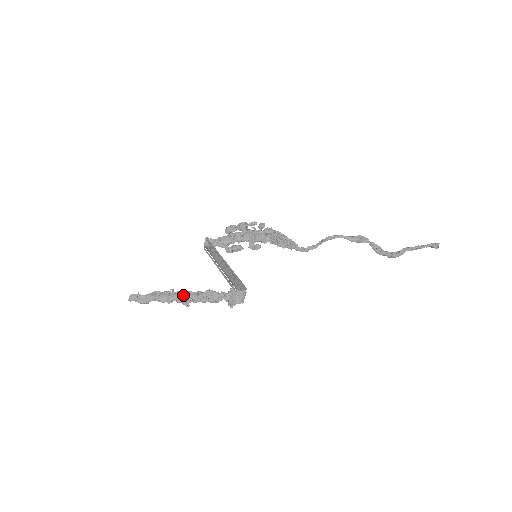
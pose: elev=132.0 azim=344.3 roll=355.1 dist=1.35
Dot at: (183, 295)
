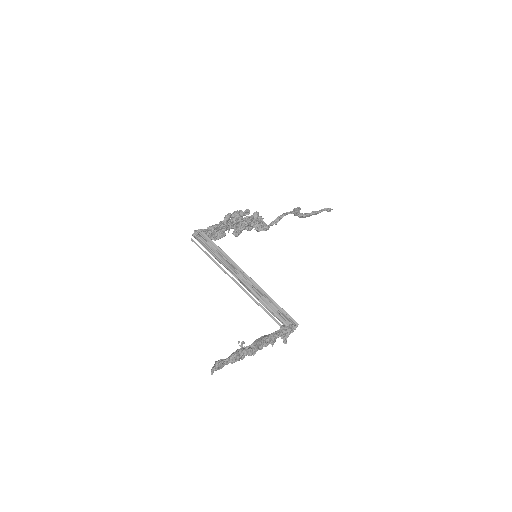
Dot at: (256, 348)
